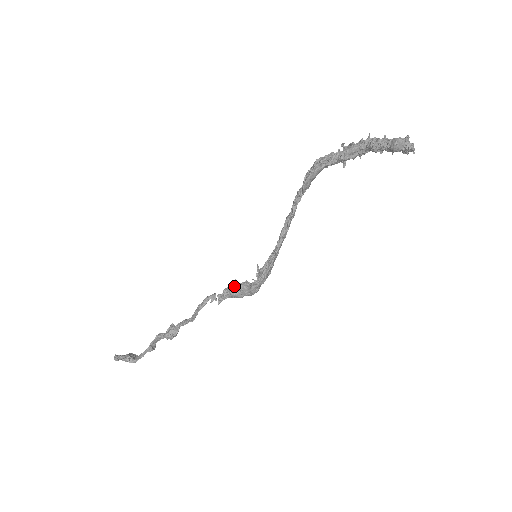
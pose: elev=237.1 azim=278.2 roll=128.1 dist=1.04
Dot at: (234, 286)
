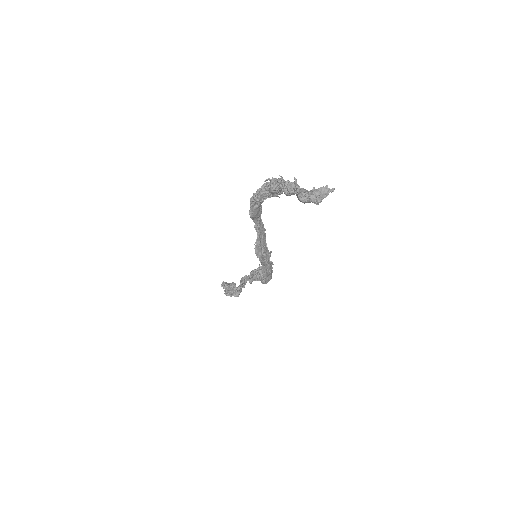
Dot at: (252, 278)
